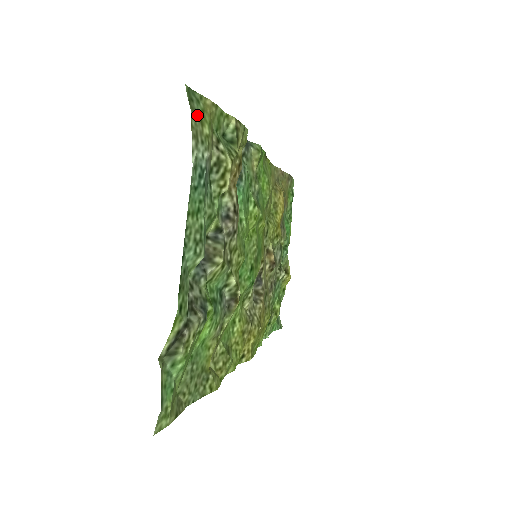
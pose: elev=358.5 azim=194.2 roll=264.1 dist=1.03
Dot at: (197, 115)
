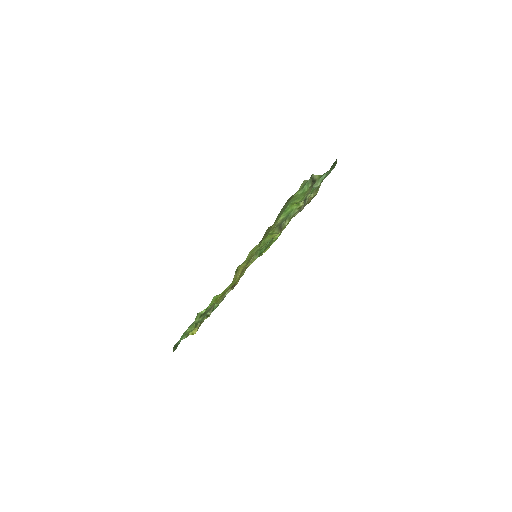
Dot at: occluded
